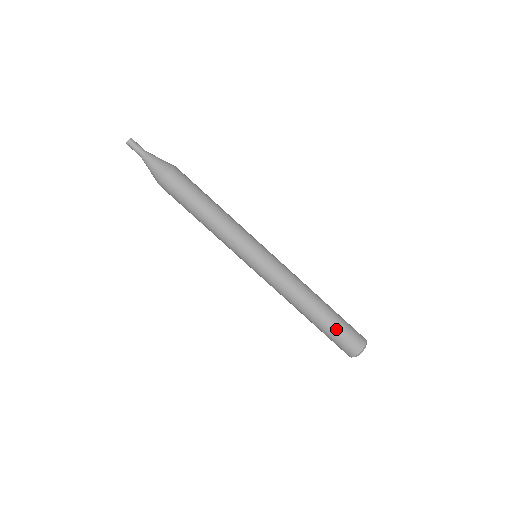
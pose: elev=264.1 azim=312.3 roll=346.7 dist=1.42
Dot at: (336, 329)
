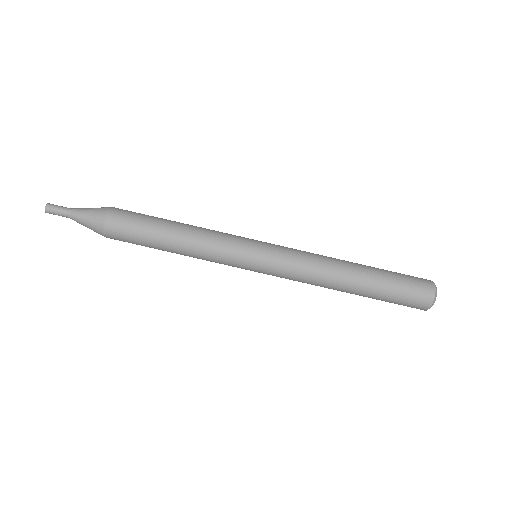
Dot at: (393, 277)
